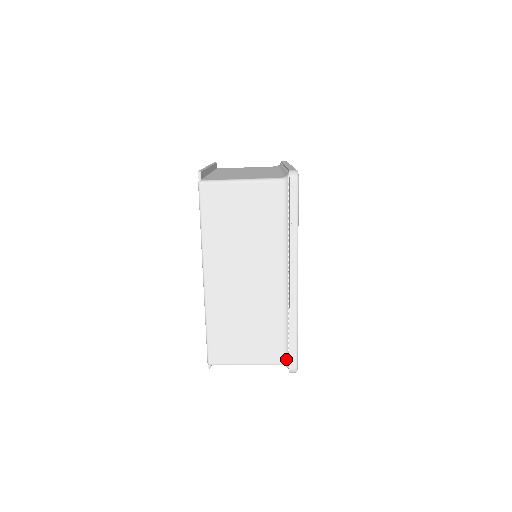
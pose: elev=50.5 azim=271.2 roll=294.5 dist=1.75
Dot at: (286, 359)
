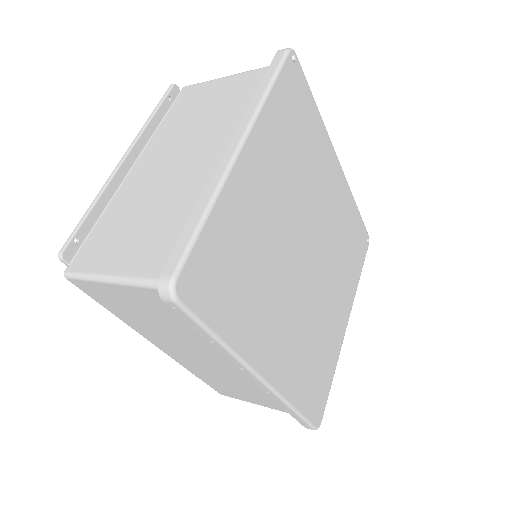
Dot at: occluded
